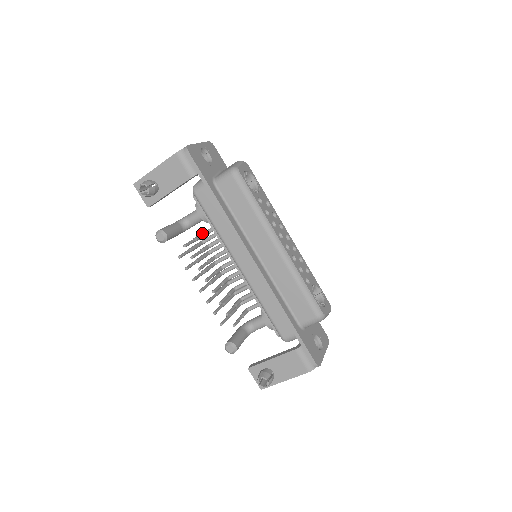
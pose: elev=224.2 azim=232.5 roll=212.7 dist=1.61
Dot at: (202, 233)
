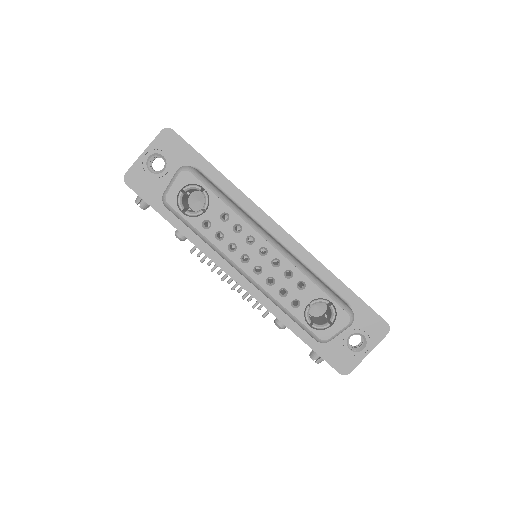
Dot at: occluded
